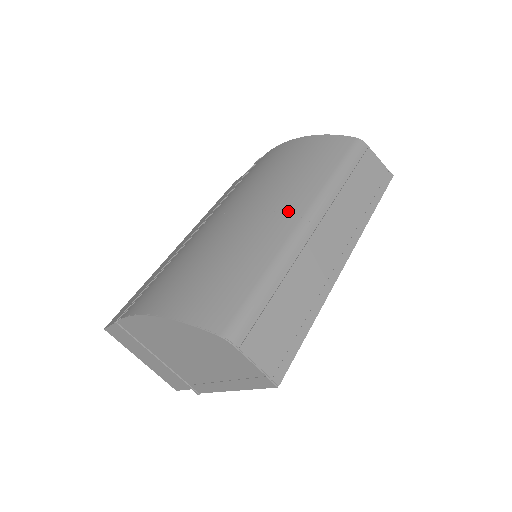
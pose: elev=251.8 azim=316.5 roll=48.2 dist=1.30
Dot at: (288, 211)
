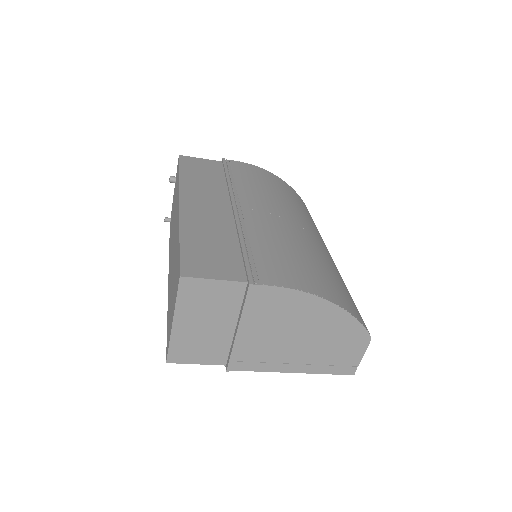
Dot at: occluded
